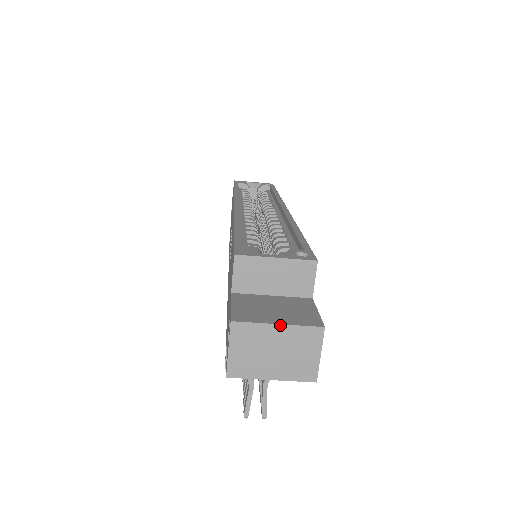
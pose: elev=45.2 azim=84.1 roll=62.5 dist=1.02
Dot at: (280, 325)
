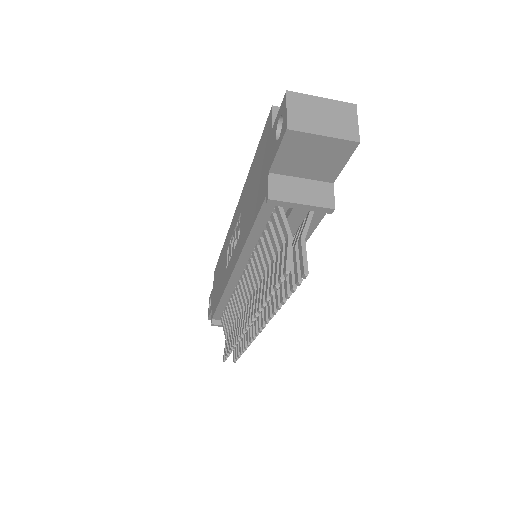
Dot at: (323, 98)
